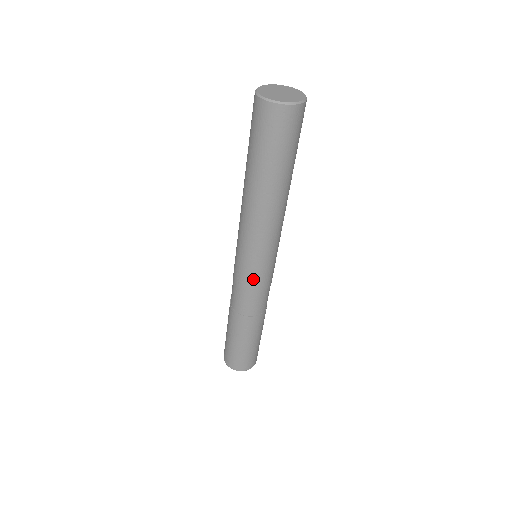
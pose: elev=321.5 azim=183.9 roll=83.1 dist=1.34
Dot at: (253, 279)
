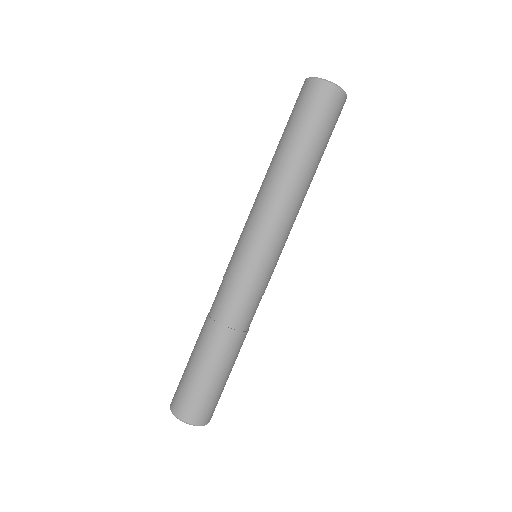
Dot at: (266, 277)
